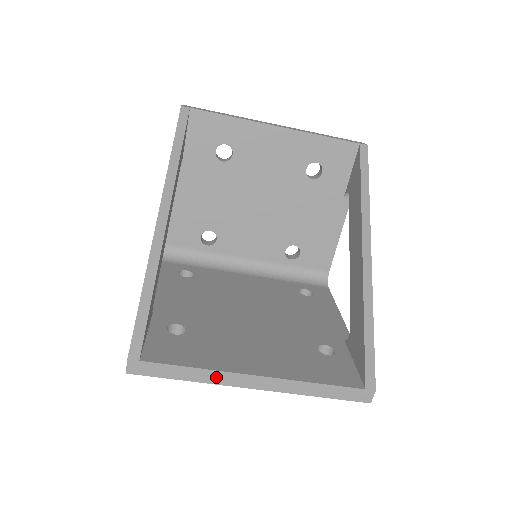
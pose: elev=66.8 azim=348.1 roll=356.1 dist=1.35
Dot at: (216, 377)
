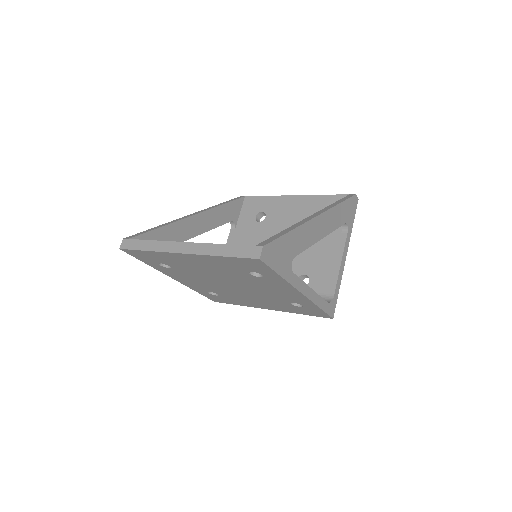
Dot at: (163, 246)
